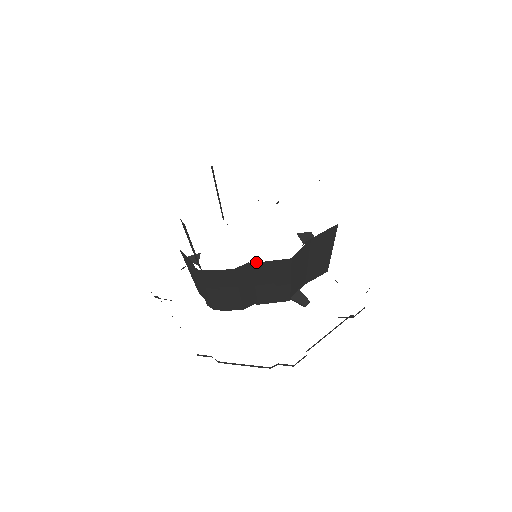
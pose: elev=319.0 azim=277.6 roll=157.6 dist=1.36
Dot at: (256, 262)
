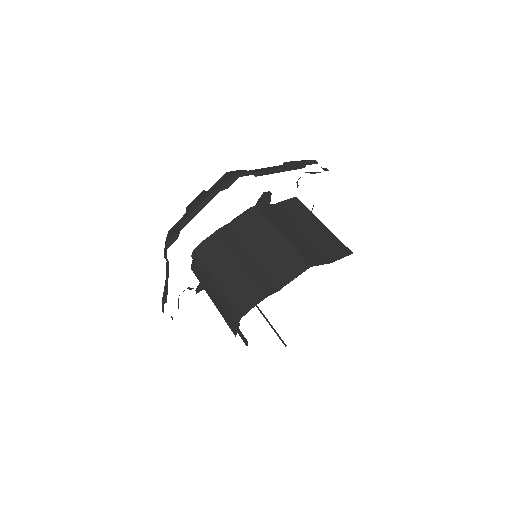
Dot at: occluded
